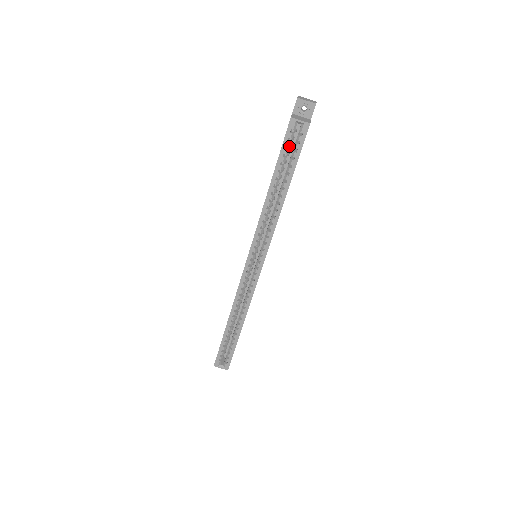
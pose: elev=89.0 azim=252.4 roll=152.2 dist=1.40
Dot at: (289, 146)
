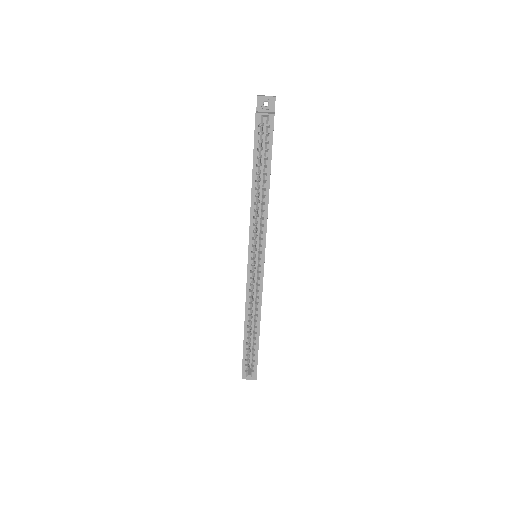
Dot at: (261, 140)
